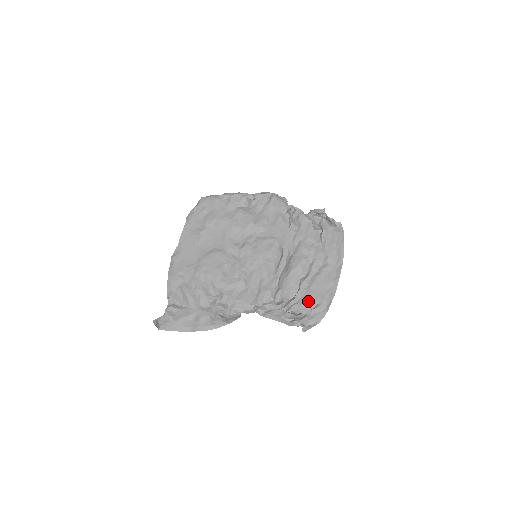
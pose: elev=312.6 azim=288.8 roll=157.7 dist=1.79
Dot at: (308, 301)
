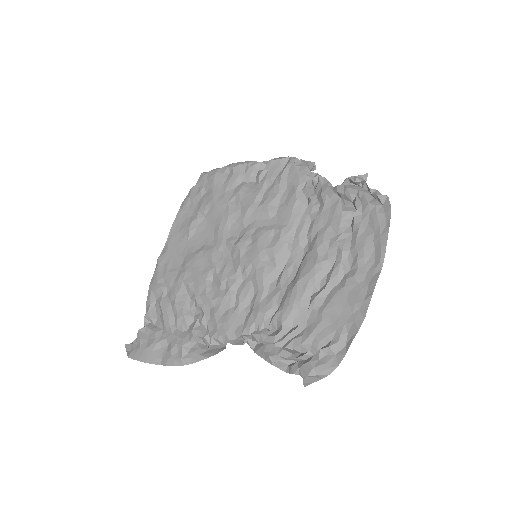
Dot at: (317, 333)
